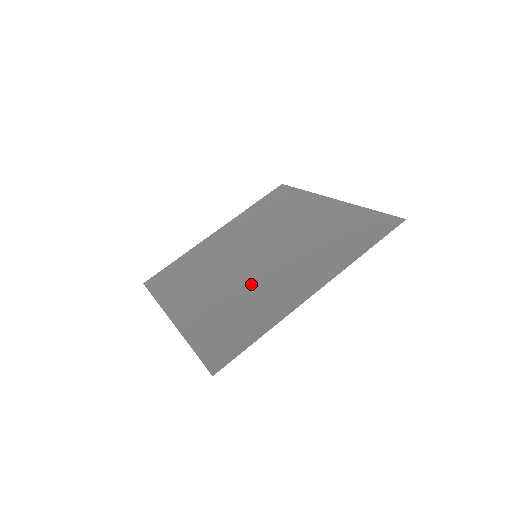
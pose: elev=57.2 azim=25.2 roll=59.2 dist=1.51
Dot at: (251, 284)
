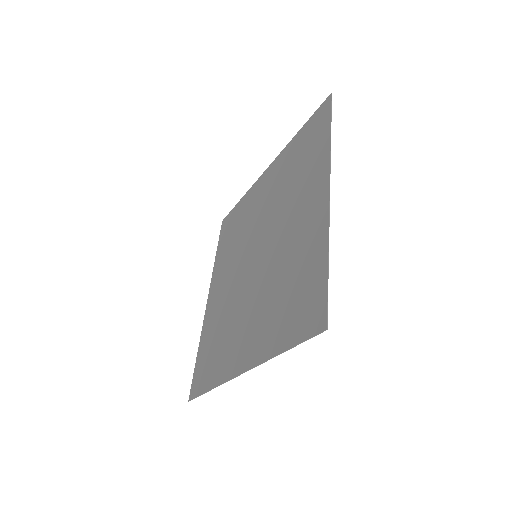
Dot at: (275, 264)
